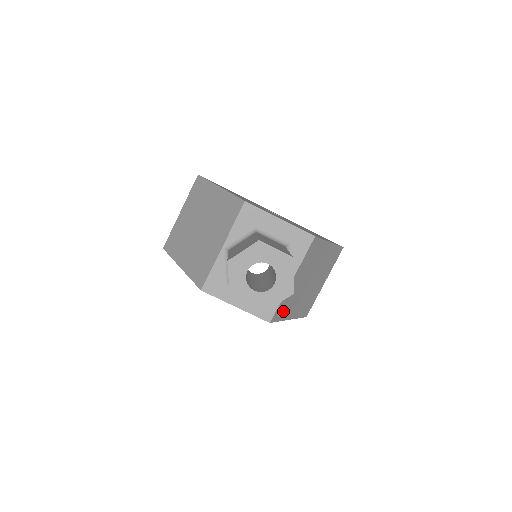
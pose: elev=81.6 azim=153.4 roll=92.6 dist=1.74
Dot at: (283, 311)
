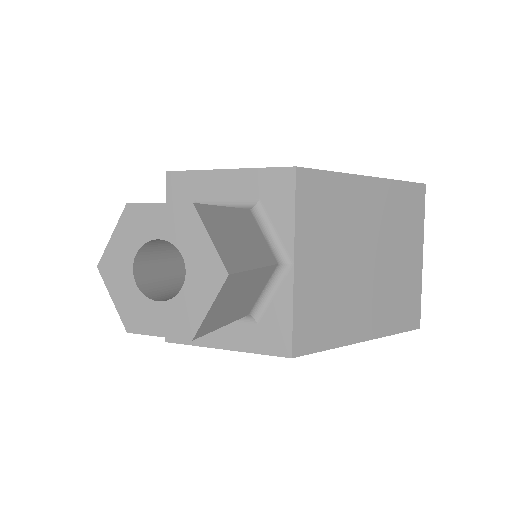
Dot at: (322, 329)
